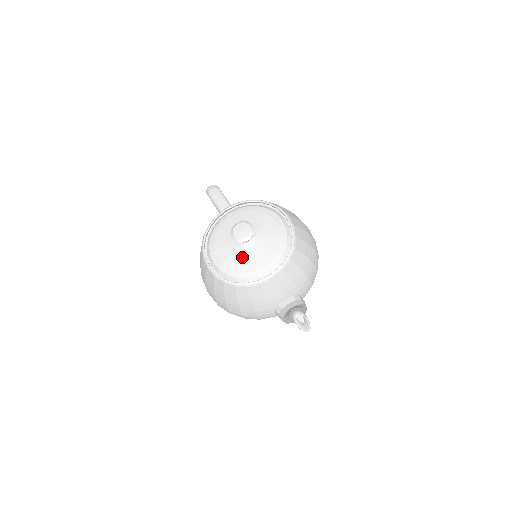
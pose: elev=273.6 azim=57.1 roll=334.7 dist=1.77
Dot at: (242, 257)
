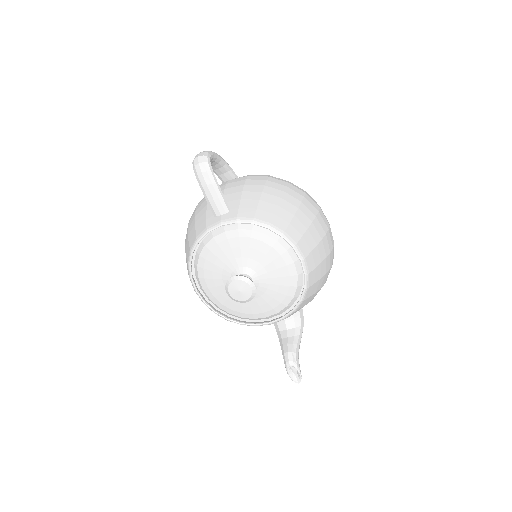
Dot at: occluded
